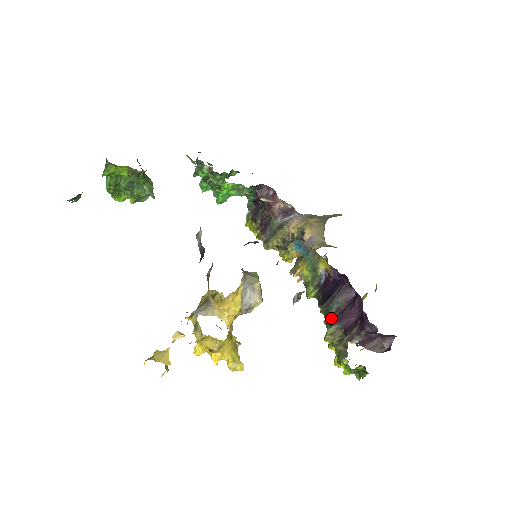
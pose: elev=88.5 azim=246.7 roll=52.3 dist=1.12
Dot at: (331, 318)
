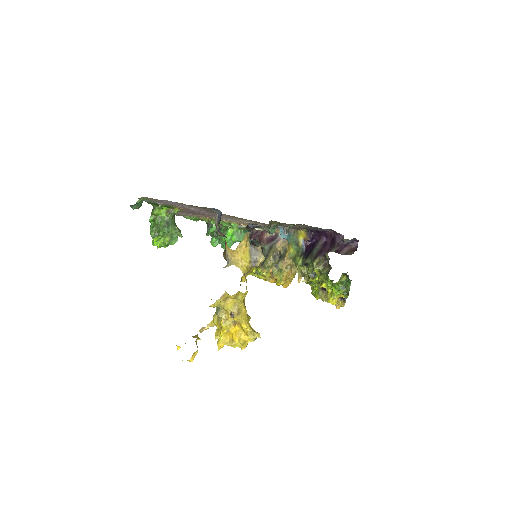
Dot at: (314, 256)
